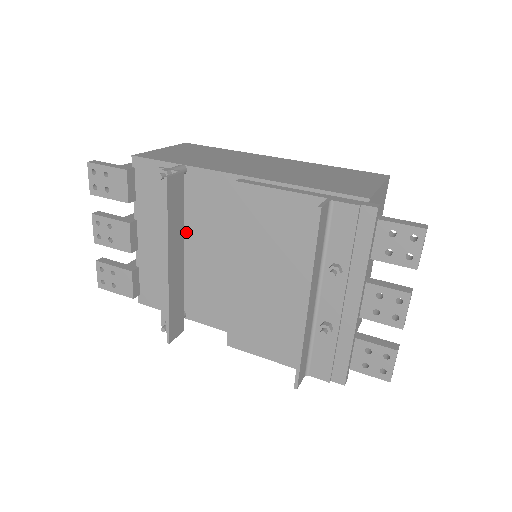
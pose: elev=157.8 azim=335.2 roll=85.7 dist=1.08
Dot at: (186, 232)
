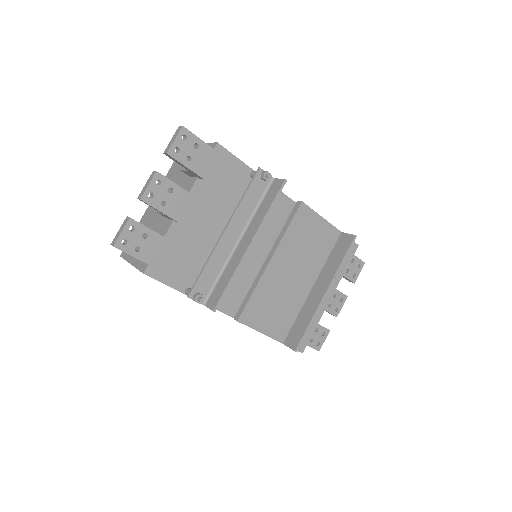
Dot at: occluded
